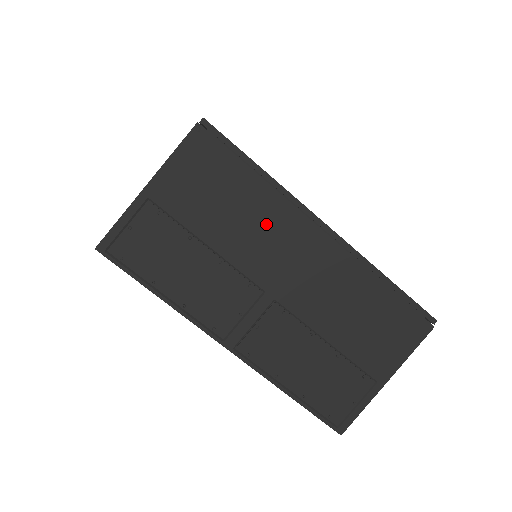
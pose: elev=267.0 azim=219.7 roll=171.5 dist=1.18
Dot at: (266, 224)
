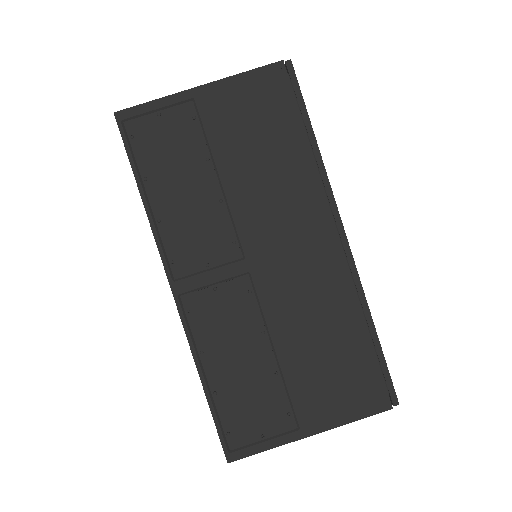
Dot at: (287, 193)
